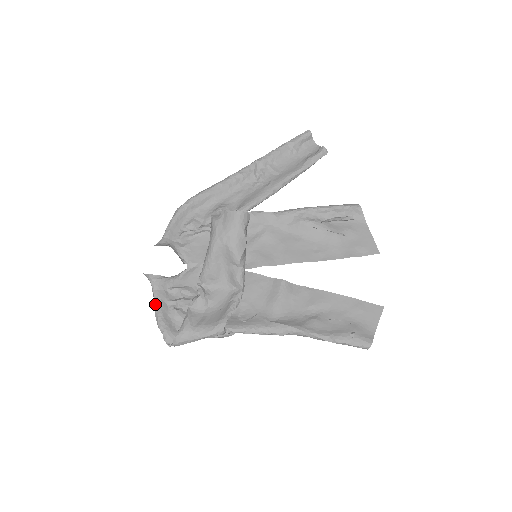
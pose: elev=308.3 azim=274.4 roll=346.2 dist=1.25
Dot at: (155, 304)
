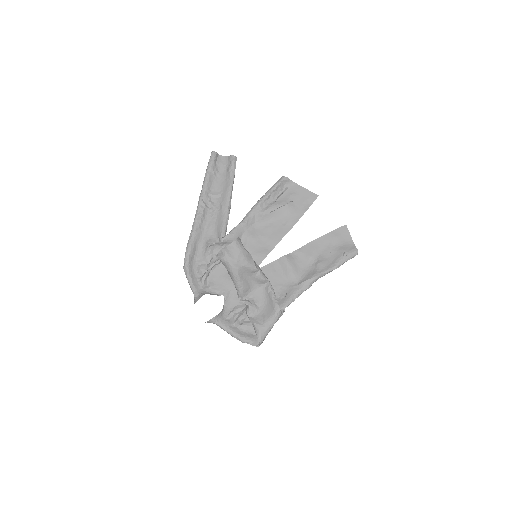
Dot at: (229, 332)
